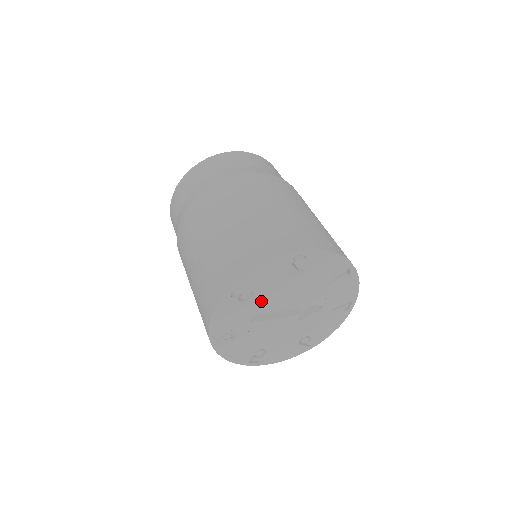
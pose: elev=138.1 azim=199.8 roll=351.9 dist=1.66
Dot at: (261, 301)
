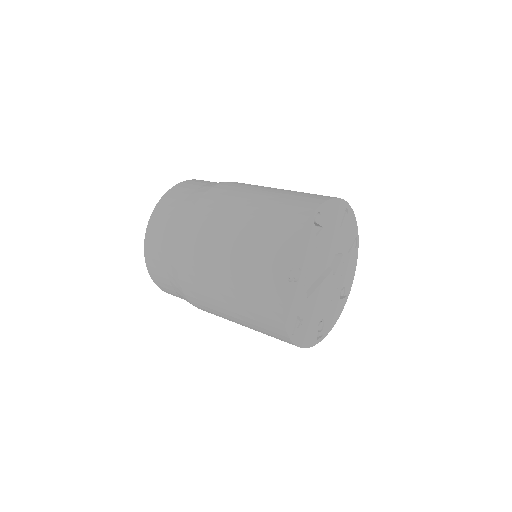
Dot at: (307, 273)
